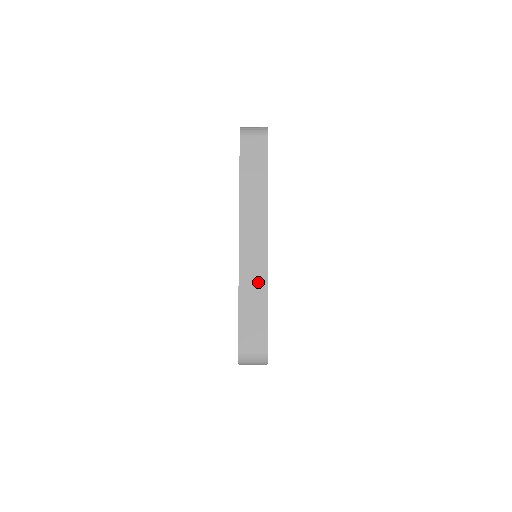
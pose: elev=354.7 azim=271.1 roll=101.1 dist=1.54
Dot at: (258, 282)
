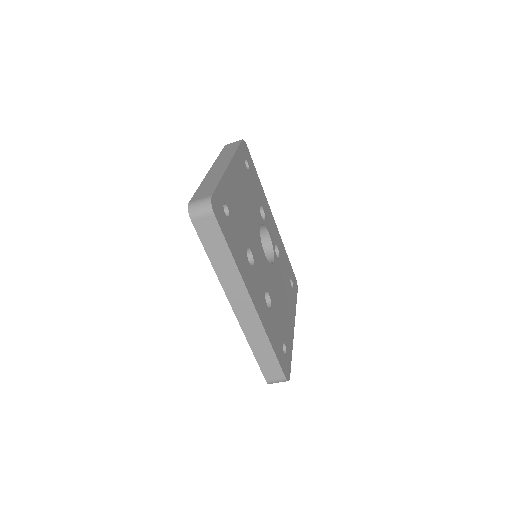
Dot at: (217, 176)
